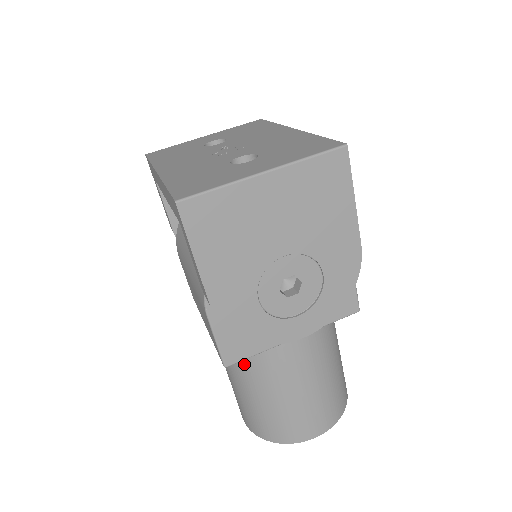
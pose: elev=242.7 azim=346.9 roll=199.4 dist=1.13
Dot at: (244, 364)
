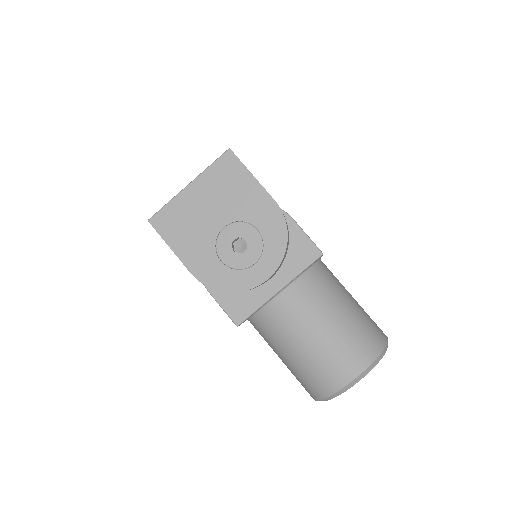
Dot at: (266, 330)
